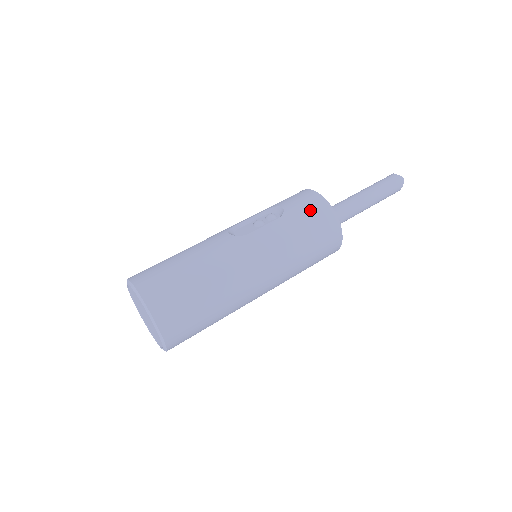
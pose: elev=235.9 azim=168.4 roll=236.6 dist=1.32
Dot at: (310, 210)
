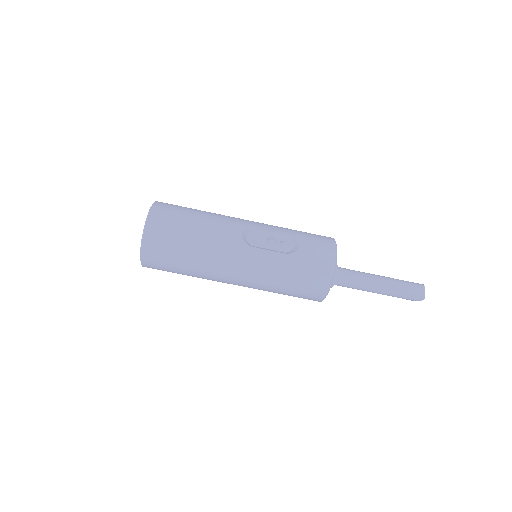
Dot at: (314, 267)
